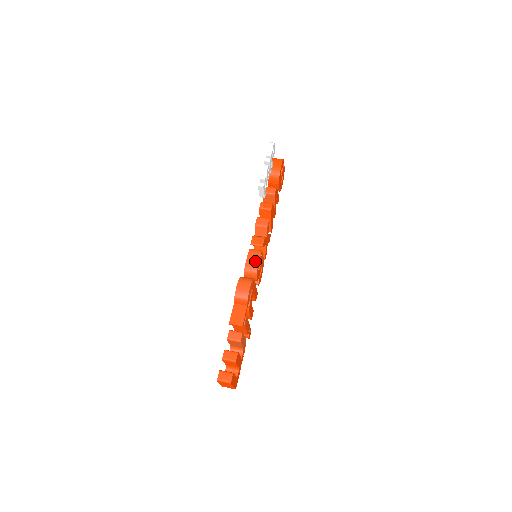
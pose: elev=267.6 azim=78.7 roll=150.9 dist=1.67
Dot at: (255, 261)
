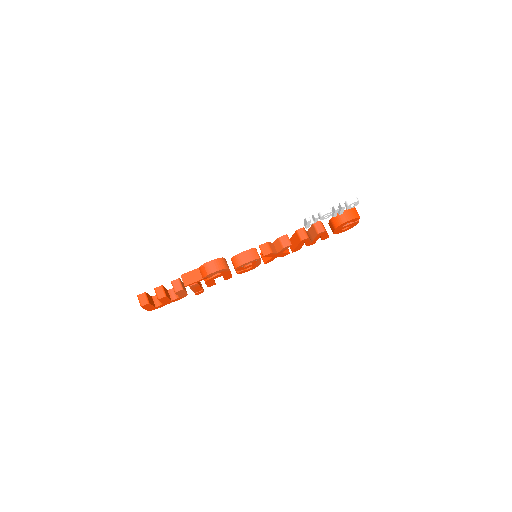
Dot at: (246, 259)
